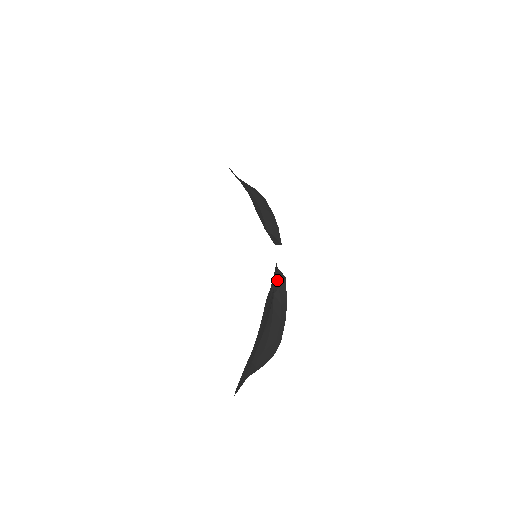
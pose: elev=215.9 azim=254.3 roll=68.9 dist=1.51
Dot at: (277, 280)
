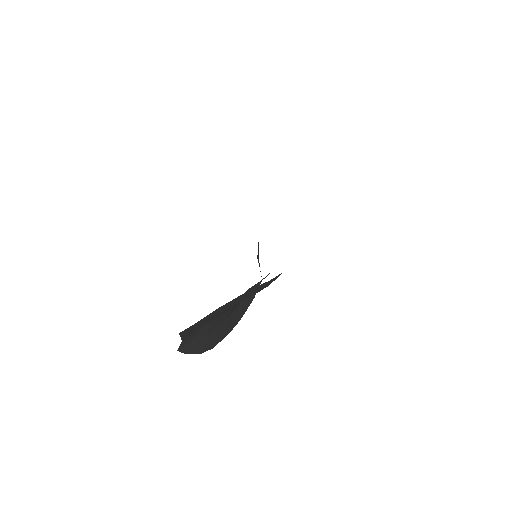
Dot at: occluded
